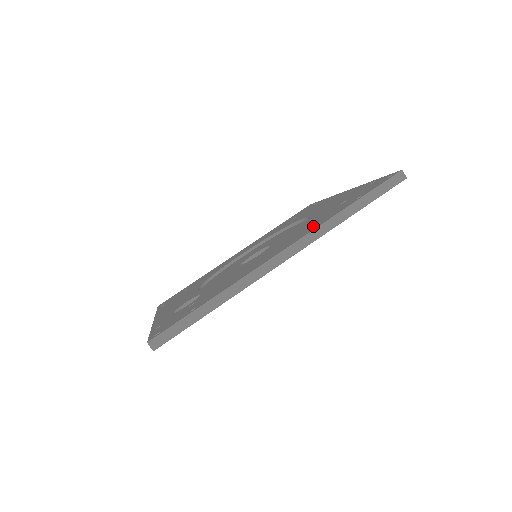
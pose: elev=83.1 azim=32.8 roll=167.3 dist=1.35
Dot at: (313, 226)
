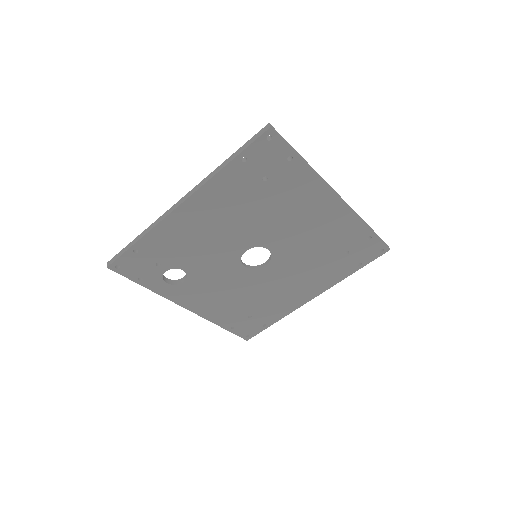
Dot at: occluded
